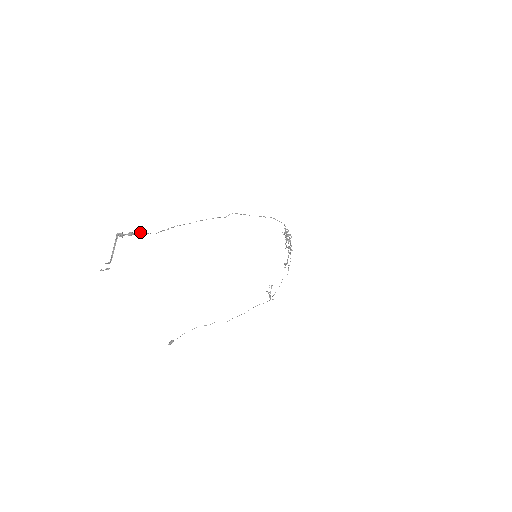
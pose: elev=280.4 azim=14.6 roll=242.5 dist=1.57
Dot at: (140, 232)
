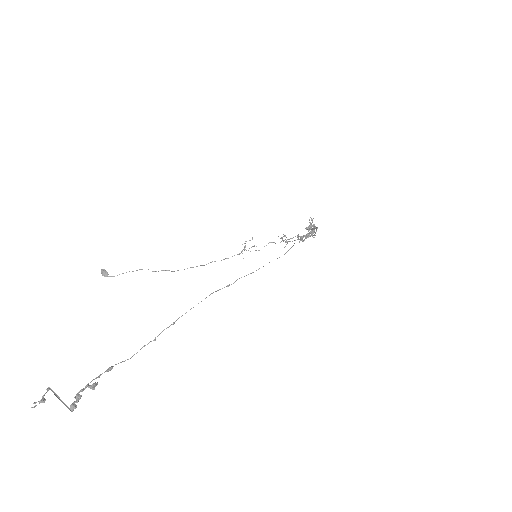
Dot at: (109, 370)
